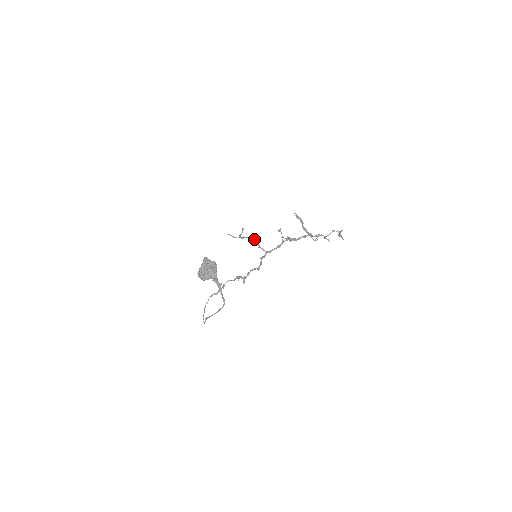
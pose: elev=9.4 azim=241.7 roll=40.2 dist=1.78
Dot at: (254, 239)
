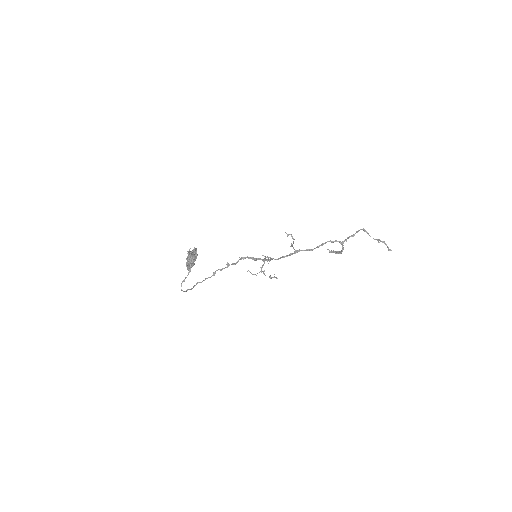
Dot at: (262, 255)
